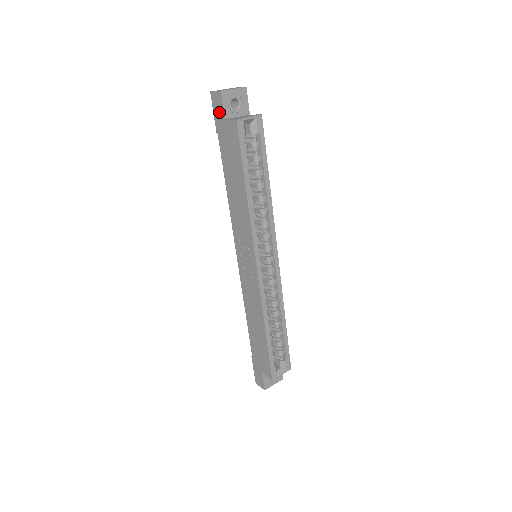
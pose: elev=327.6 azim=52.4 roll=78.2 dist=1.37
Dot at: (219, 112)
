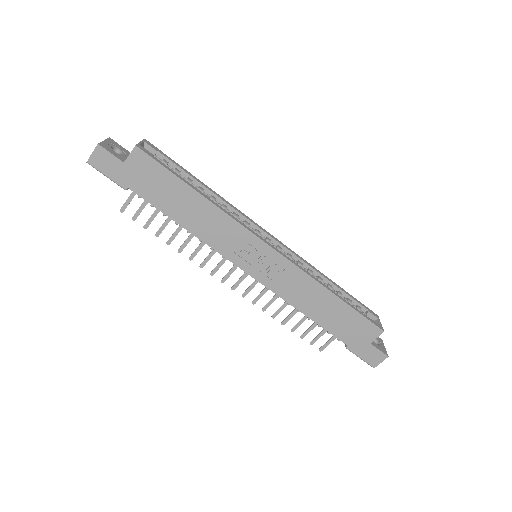
Dot at: (112, 165)
